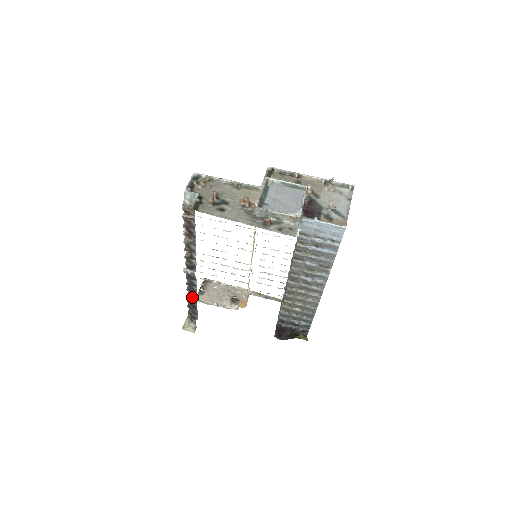
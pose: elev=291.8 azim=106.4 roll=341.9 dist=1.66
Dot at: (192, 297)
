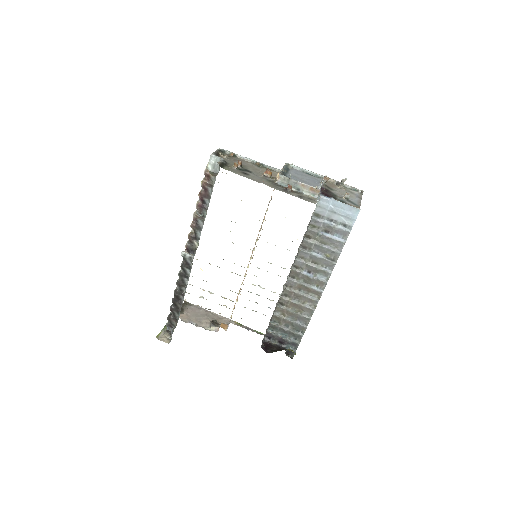
Dot at: (179, 294)
